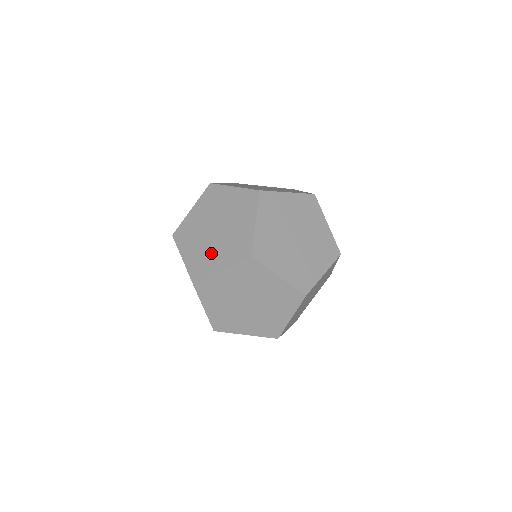
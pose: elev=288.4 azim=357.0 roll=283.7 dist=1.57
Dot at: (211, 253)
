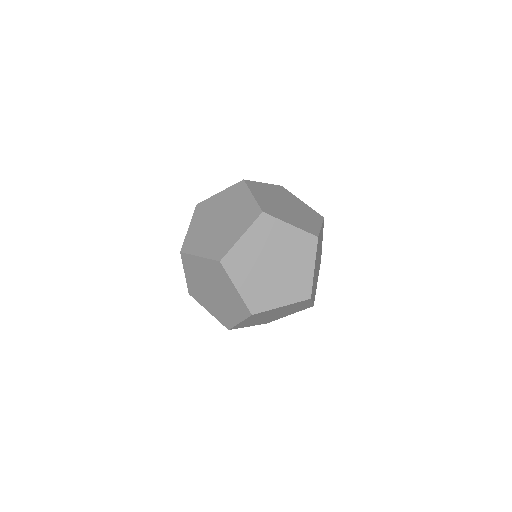
Dot at: (225, 234)
